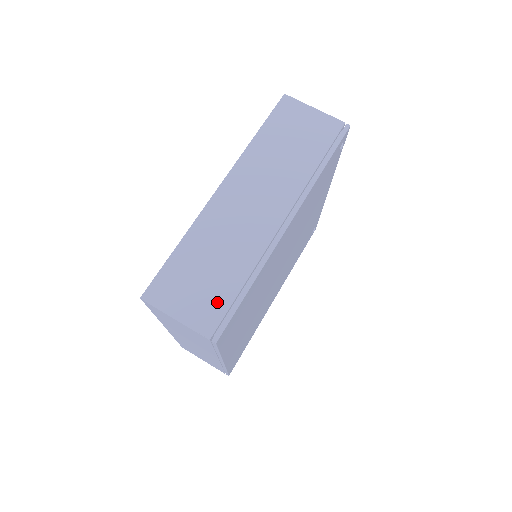
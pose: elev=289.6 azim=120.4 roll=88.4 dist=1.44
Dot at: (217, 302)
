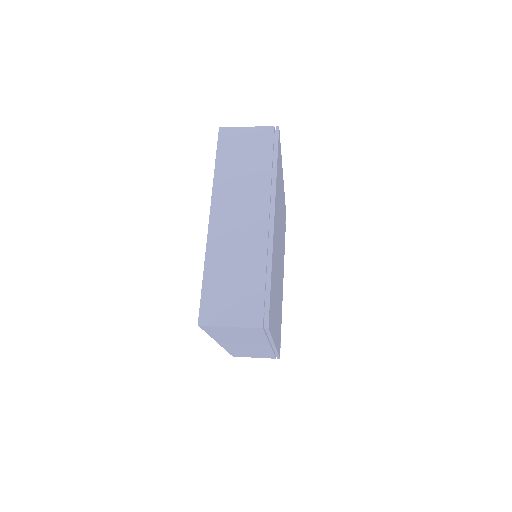
Dot at: occluded
